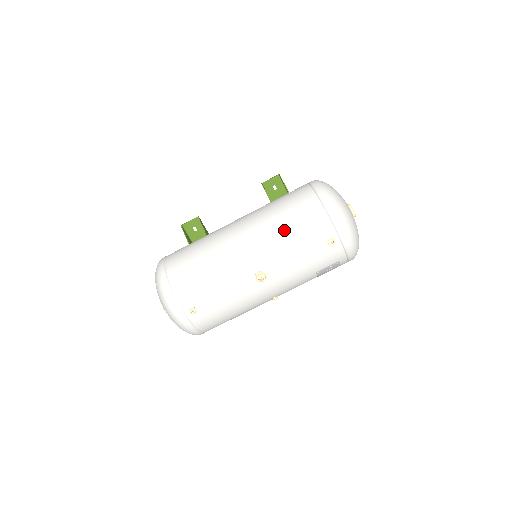
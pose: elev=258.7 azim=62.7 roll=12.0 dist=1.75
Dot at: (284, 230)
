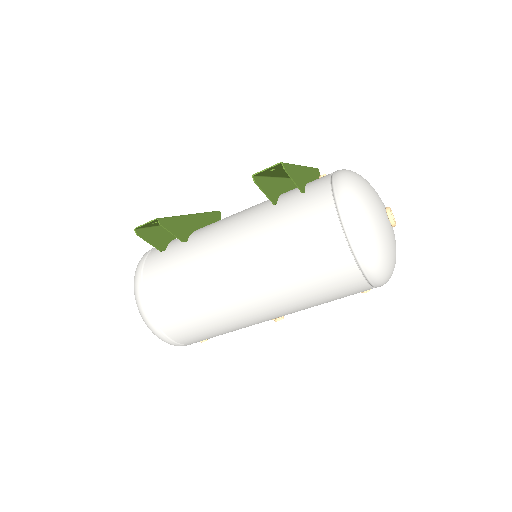
Dot at: (311, 300)
